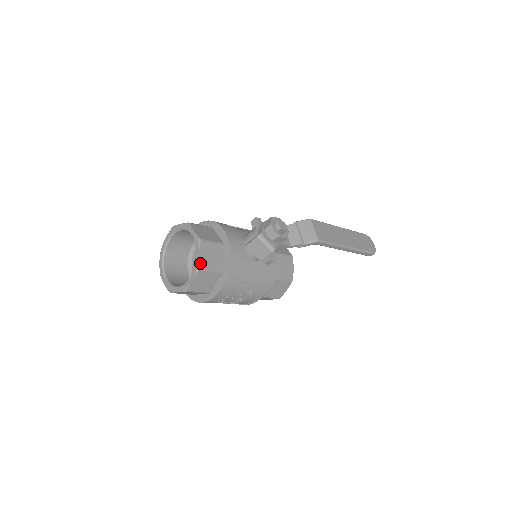
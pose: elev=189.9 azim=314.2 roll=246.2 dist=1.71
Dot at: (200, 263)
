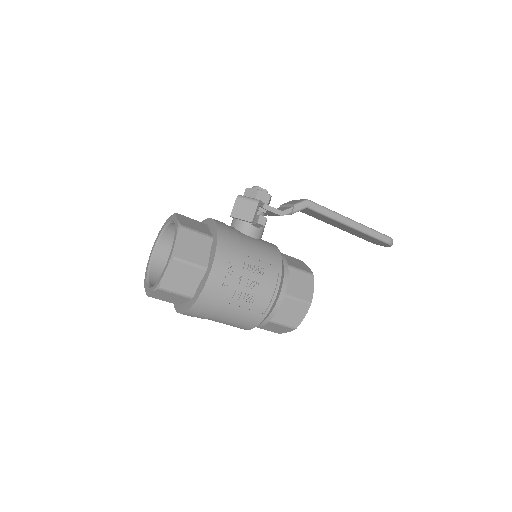
Dot at: (180, 223)
